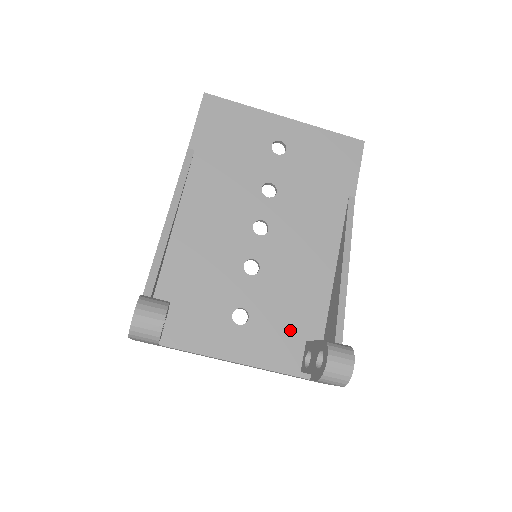
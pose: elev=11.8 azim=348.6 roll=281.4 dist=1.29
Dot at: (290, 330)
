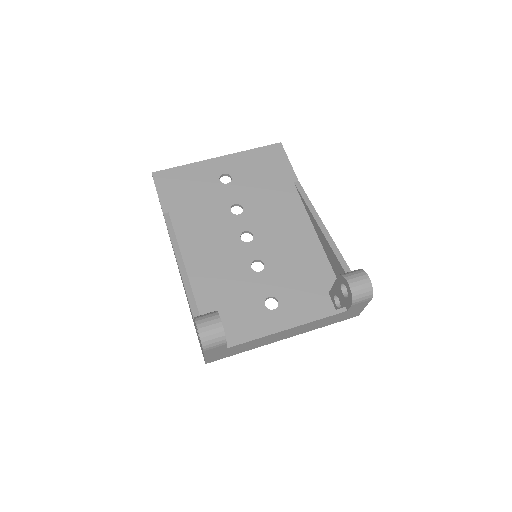
Dot at: (312, 292)
